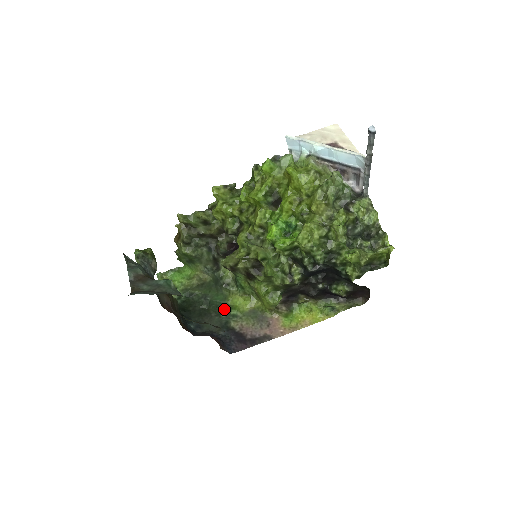
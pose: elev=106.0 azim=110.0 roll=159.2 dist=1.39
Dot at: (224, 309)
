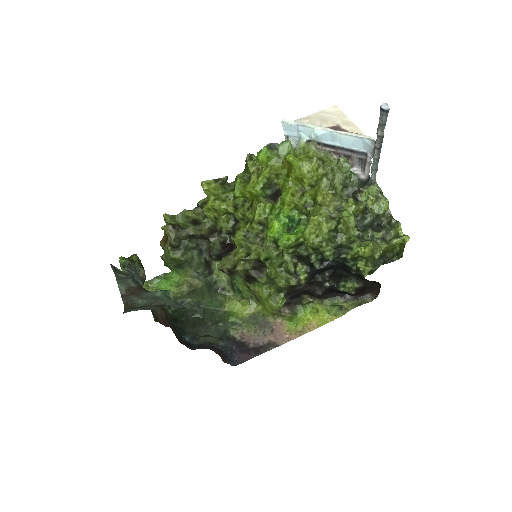
Dot at: (221, 317)
